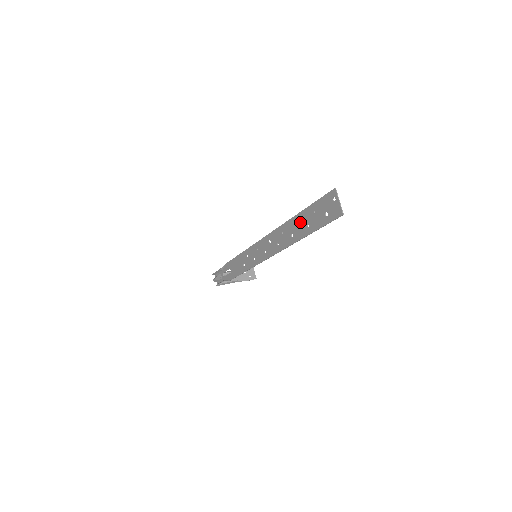
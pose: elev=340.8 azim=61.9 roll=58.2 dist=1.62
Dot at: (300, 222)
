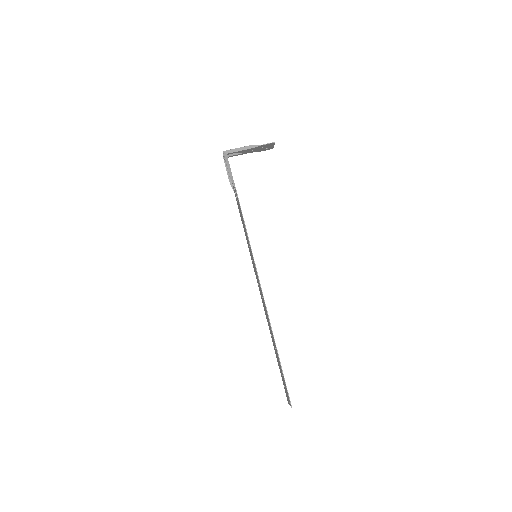
Dot at: (276, 353)
